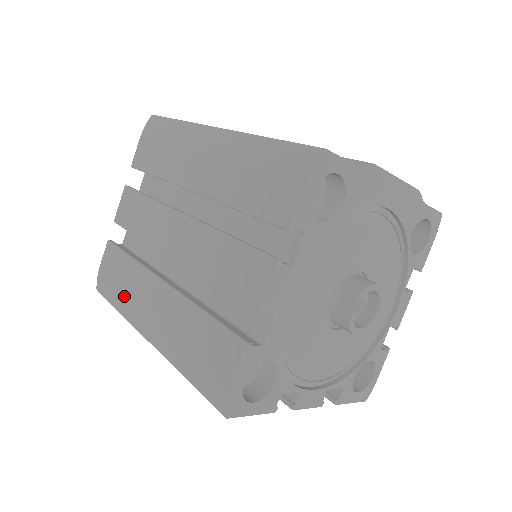
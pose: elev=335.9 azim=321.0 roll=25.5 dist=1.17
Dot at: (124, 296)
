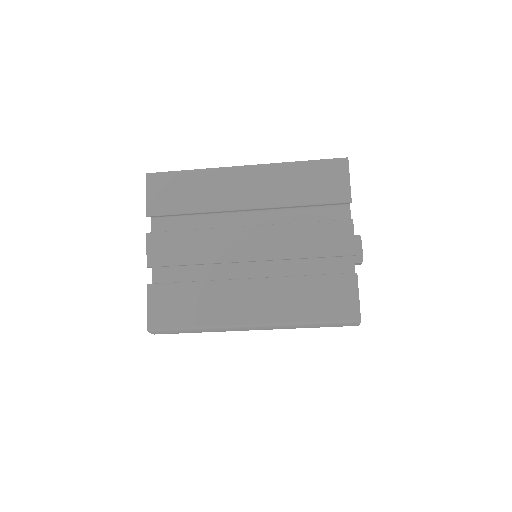
Dot at: occluded
